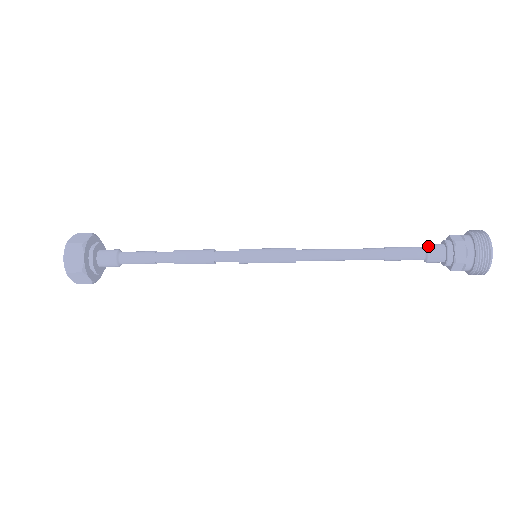
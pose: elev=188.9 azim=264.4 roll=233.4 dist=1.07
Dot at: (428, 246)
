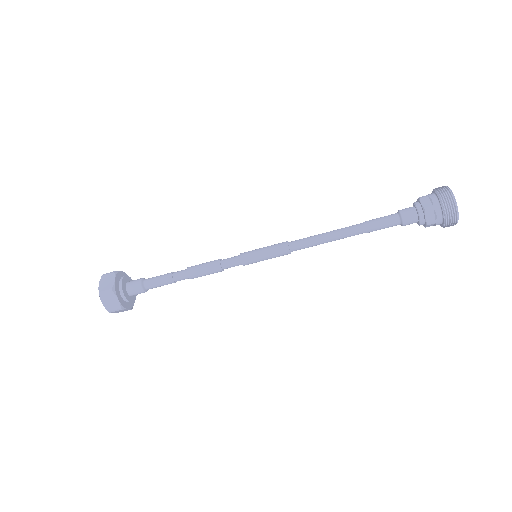
Dot at: (399, 210)
